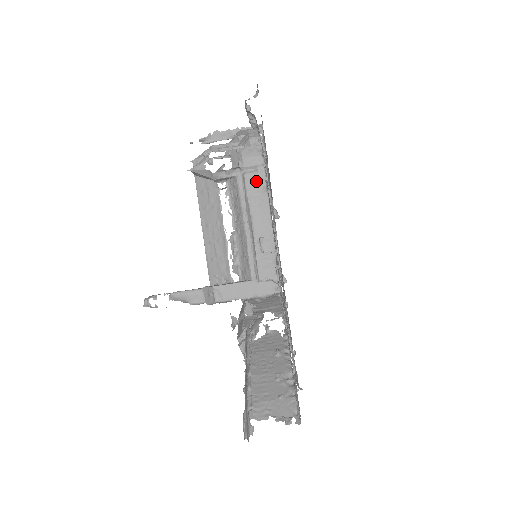
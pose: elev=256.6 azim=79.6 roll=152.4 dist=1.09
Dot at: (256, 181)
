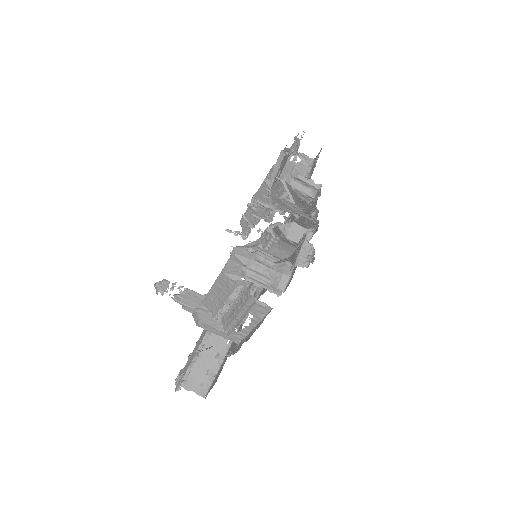
Dot at: (261, 309)
